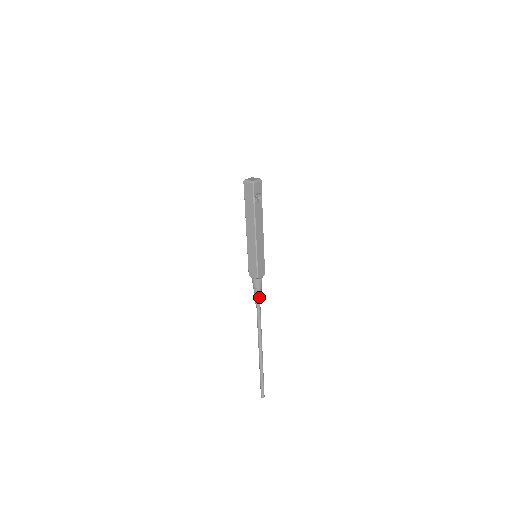
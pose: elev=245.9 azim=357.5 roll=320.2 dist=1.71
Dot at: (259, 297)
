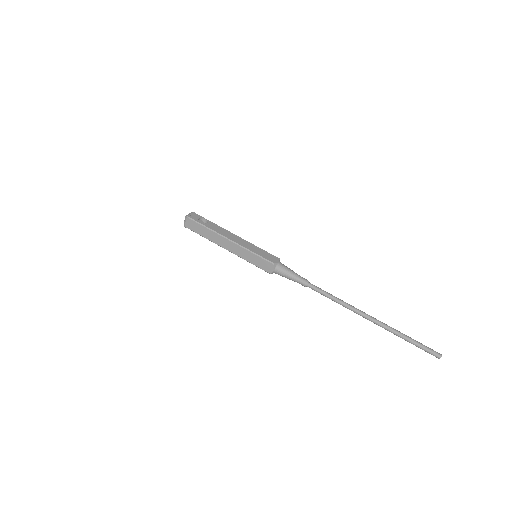
Dot at: (299, 278)
